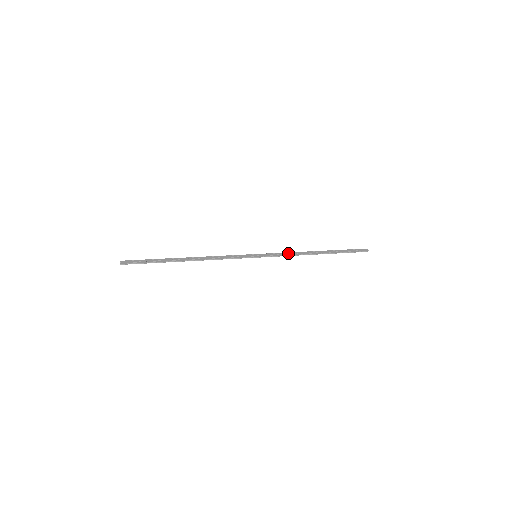
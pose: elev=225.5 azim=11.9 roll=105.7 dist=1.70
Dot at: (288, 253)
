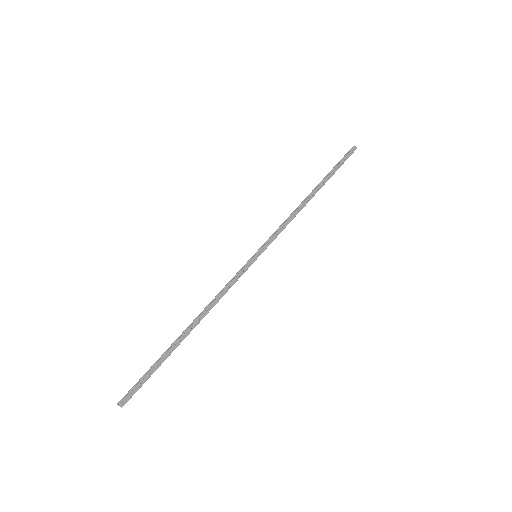
Dot at: (286, 223)
